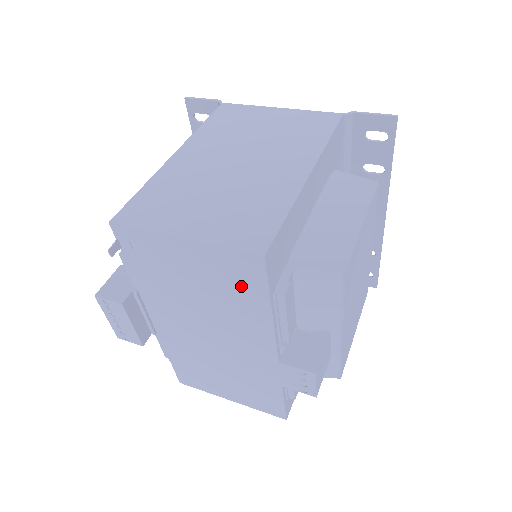
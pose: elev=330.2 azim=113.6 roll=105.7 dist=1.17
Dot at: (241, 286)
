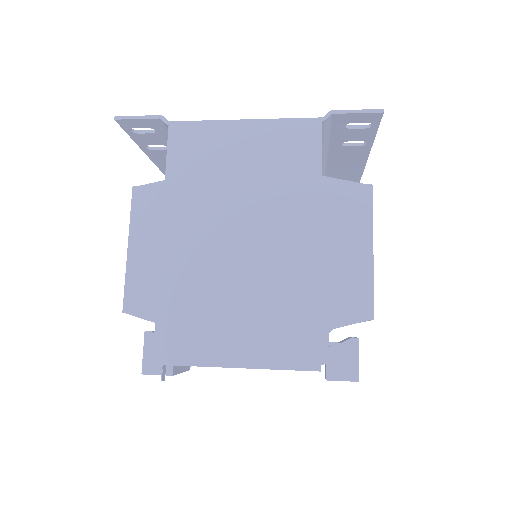
Dot at: occluded
